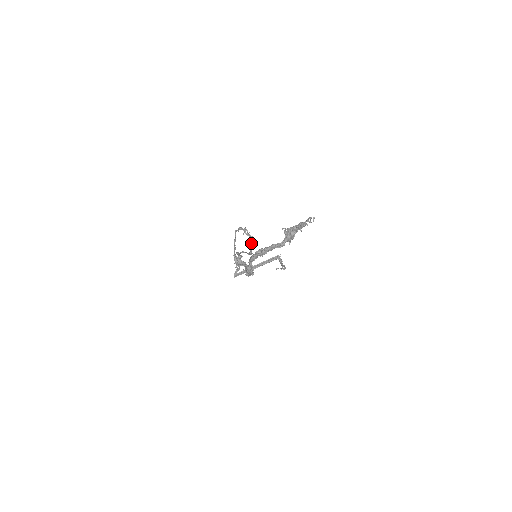
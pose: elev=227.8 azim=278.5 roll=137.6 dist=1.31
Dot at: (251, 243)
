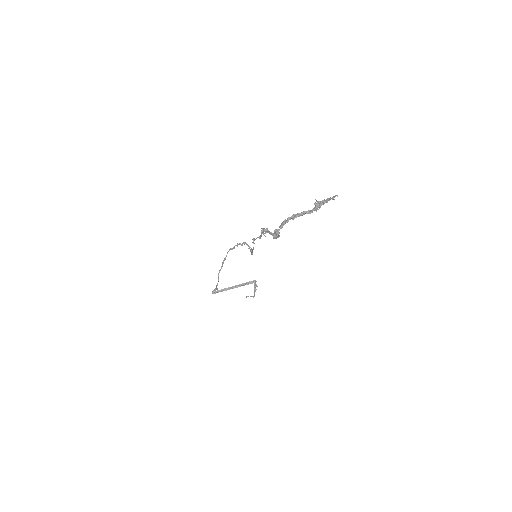
Dot at: (251, 249)
